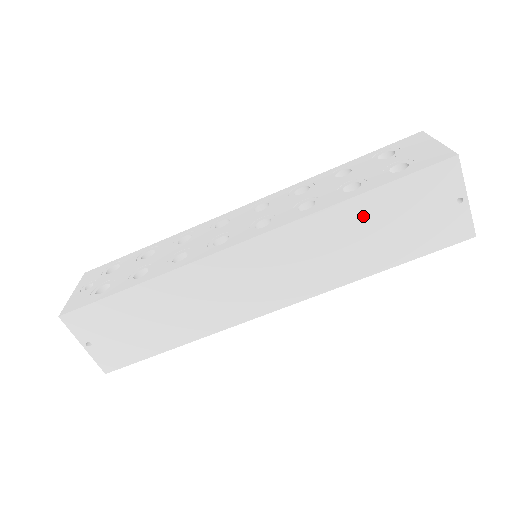
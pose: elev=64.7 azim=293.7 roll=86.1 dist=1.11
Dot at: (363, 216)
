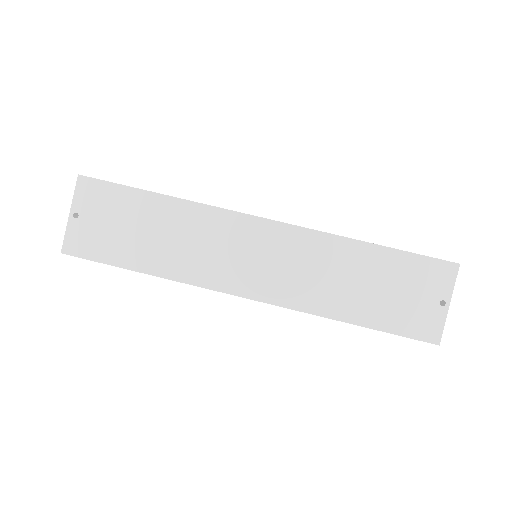
Dot at: (366, 263)
